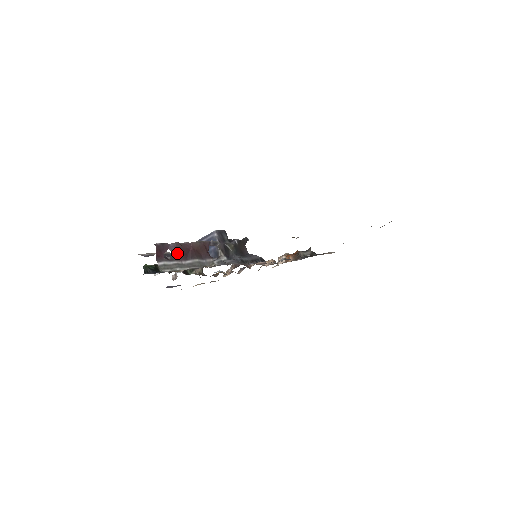
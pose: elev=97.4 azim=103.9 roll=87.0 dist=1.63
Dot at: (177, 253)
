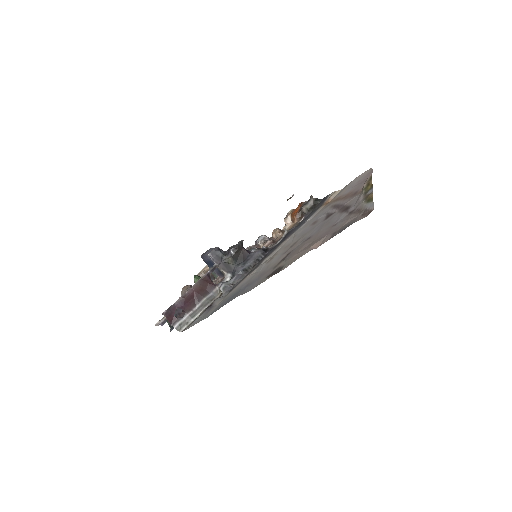
Dot at: (185, 307)
